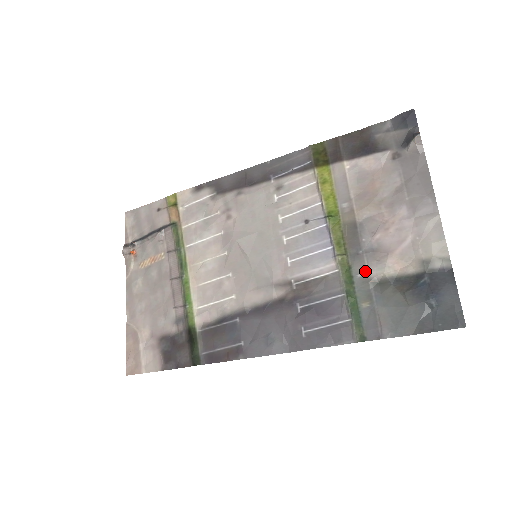
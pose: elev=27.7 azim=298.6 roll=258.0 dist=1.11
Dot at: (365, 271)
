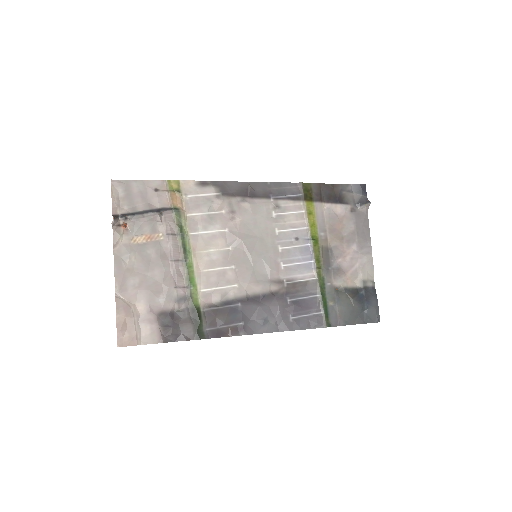
Dot at: (332, 282)
